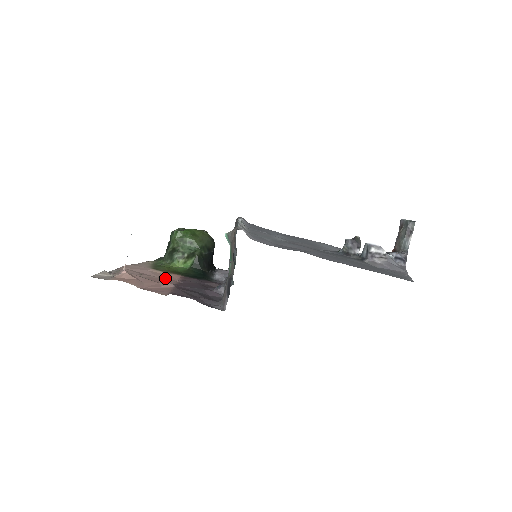
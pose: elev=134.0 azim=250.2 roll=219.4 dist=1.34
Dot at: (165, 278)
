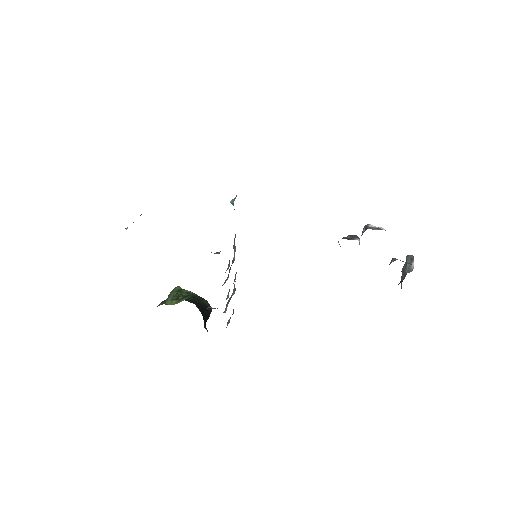
Dot at: occluded
